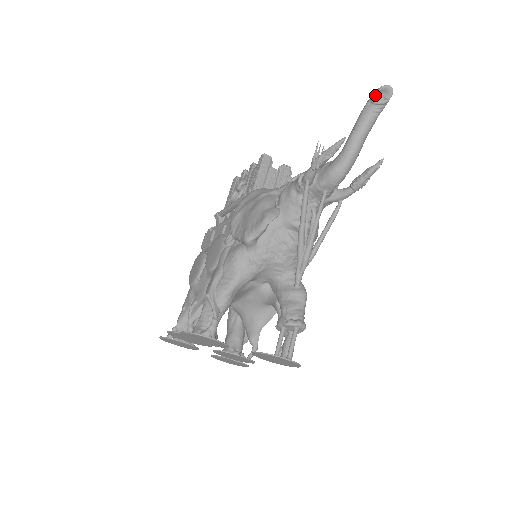
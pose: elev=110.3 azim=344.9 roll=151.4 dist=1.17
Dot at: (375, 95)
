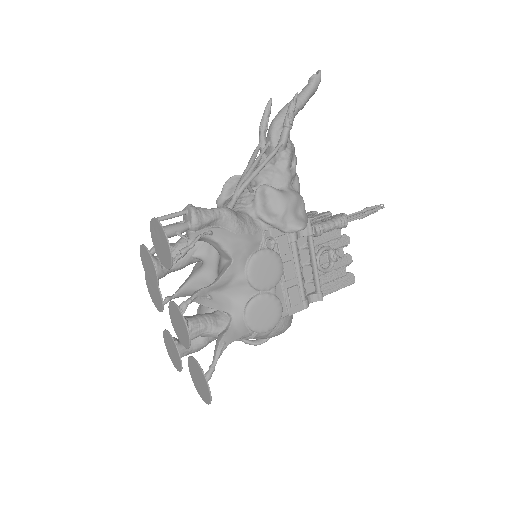
Dot at: occluded
